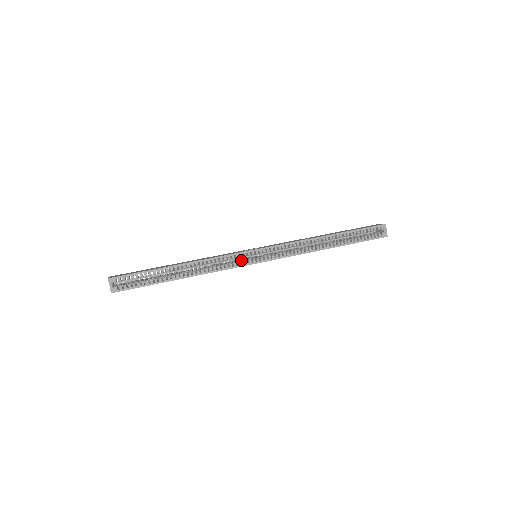
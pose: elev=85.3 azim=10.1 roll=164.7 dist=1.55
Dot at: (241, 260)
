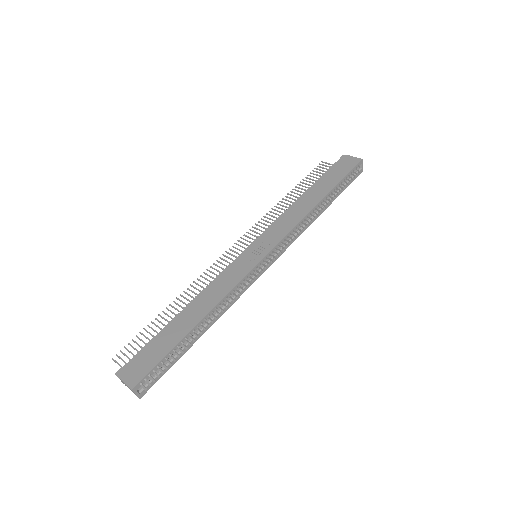
Dot at: (250, 274)
